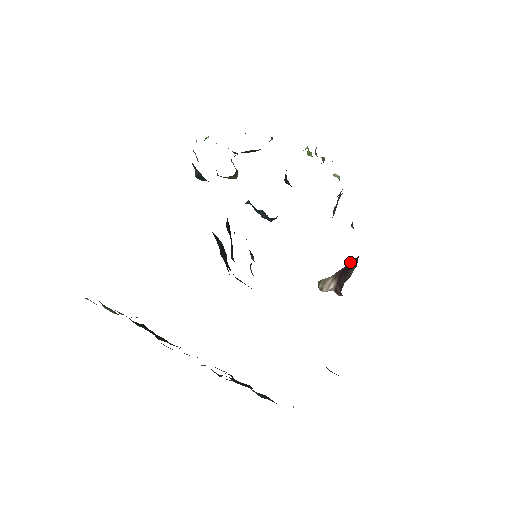
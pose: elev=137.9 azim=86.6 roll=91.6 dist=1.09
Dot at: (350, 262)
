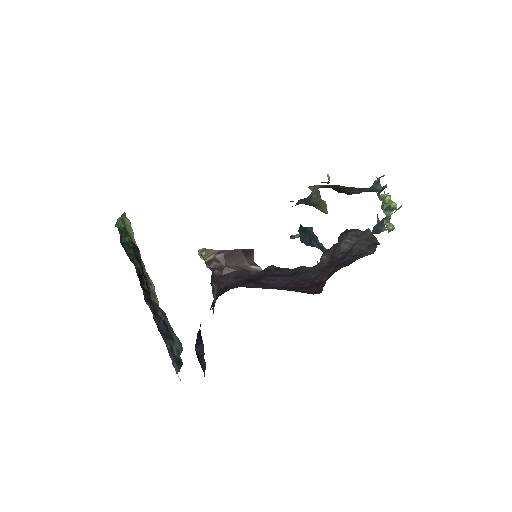
Dot at: (243, 250)
